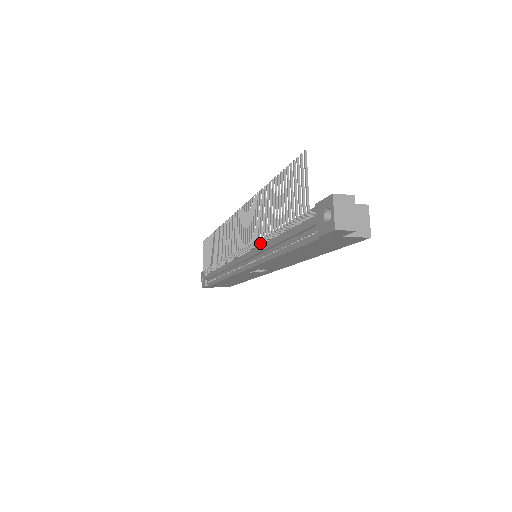
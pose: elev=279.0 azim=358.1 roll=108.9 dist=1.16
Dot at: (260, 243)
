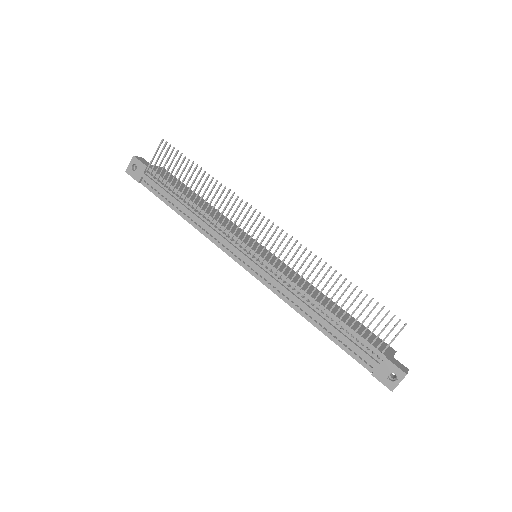
Dot at: (293, 290)
